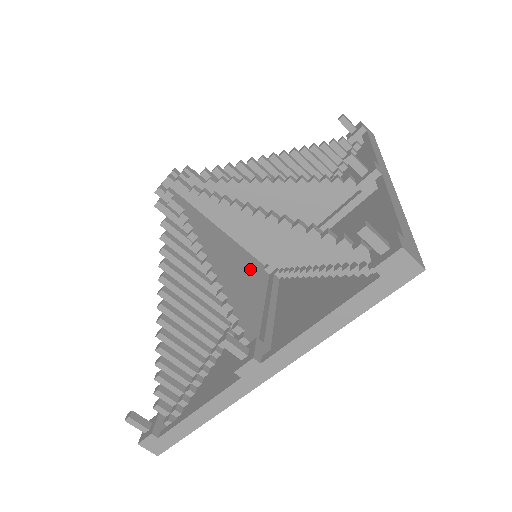
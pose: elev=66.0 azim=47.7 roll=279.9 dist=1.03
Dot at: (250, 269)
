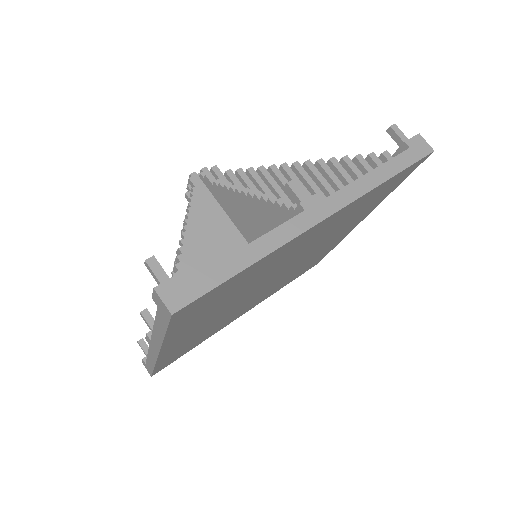
Dot at: occluded
